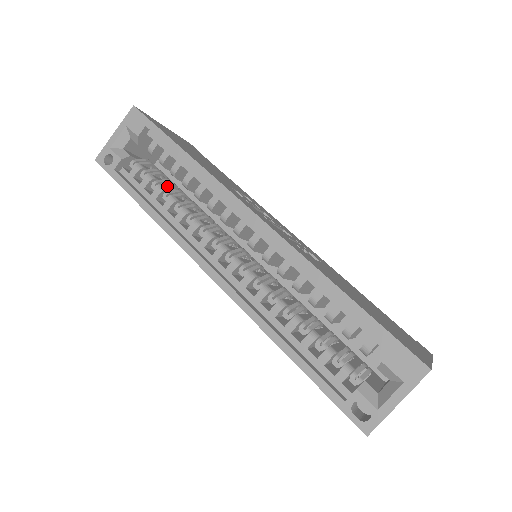
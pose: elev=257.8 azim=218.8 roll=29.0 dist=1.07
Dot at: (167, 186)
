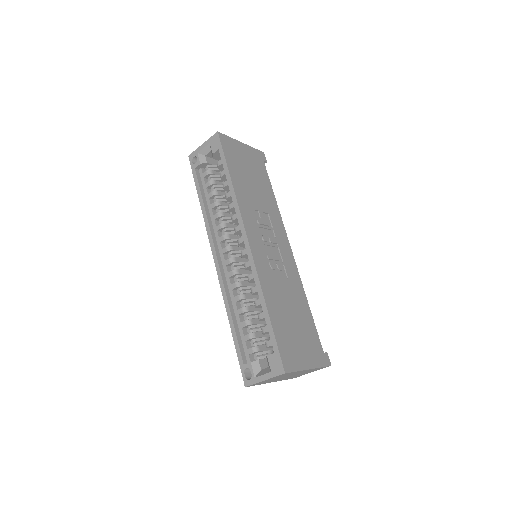
Dot at: occluded
